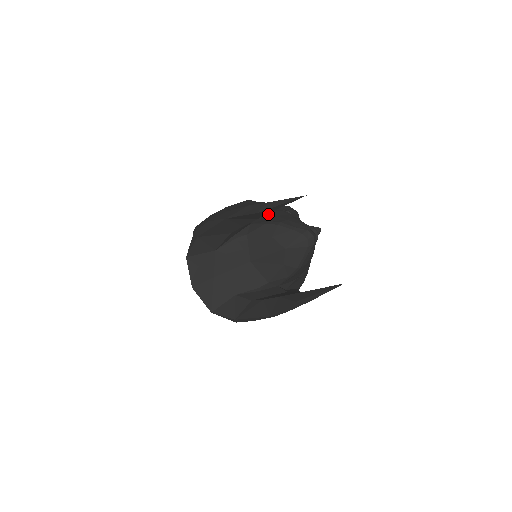
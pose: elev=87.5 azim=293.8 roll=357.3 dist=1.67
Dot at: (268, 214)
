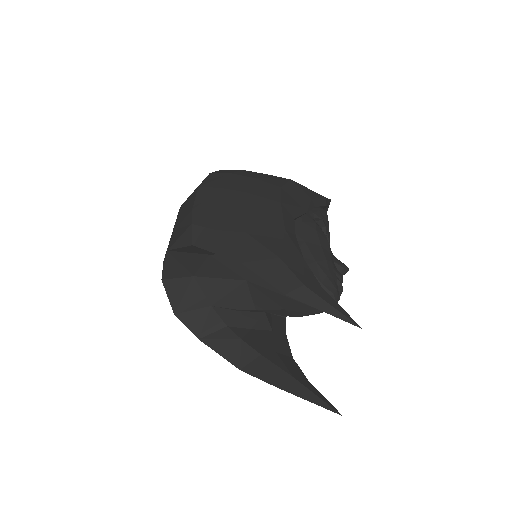
Dot at: (296, 230)
